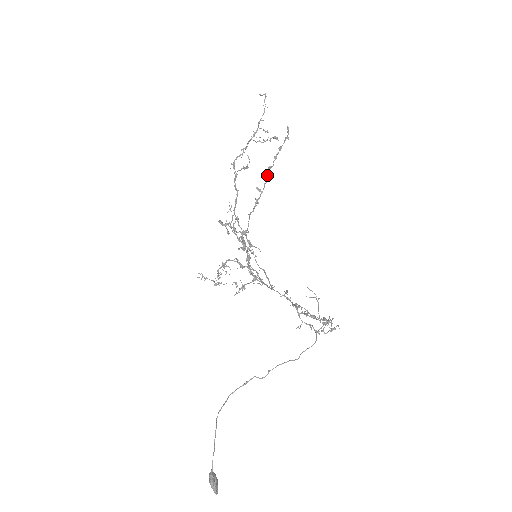
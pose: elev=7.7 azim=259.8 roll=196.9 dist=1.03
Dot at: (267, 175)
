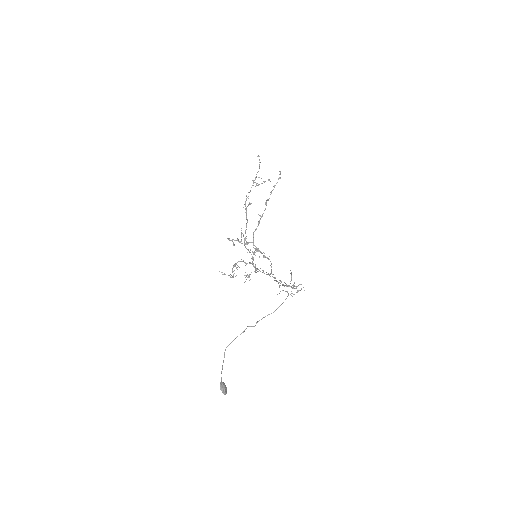
Dot at: occluded
